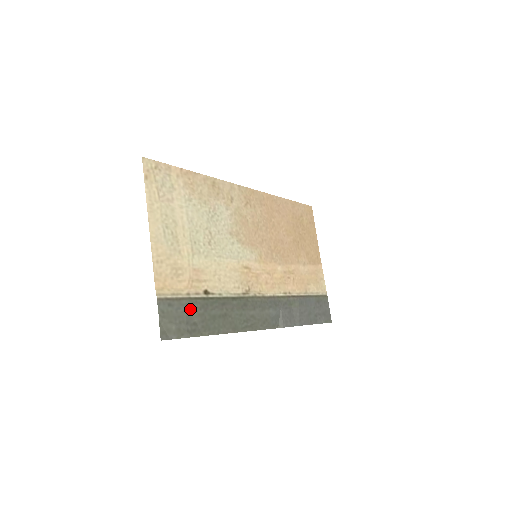
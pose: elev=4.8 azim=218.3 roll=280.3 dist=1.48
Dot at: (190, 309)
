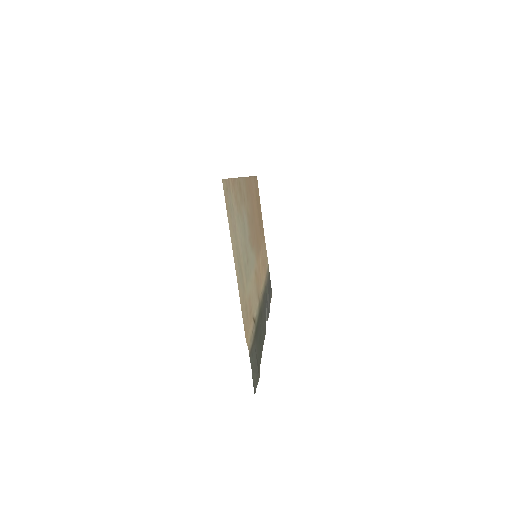
Dot at: (255, 348)
